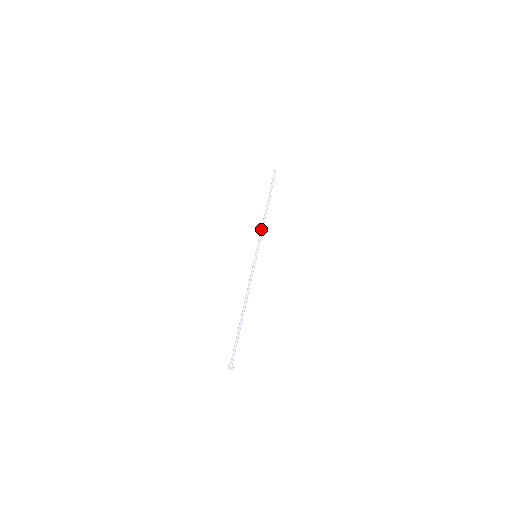
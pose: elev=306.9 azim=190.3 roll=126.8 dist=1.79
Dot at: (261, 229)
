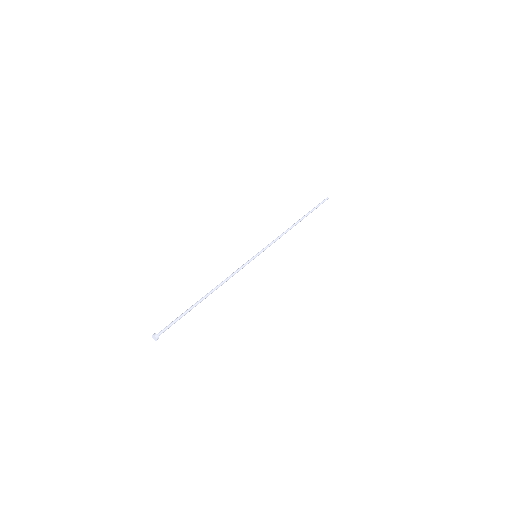
Dot at: (278, 236)
